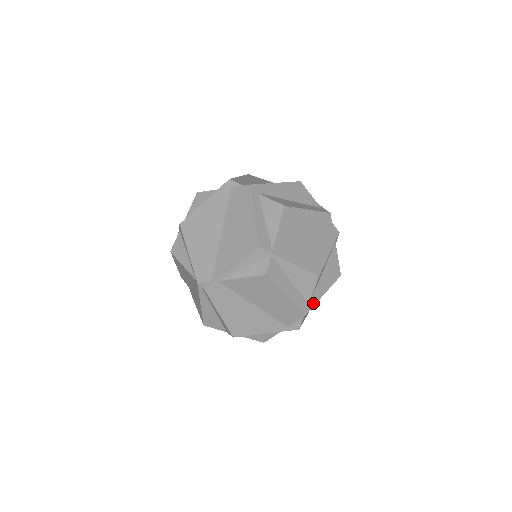
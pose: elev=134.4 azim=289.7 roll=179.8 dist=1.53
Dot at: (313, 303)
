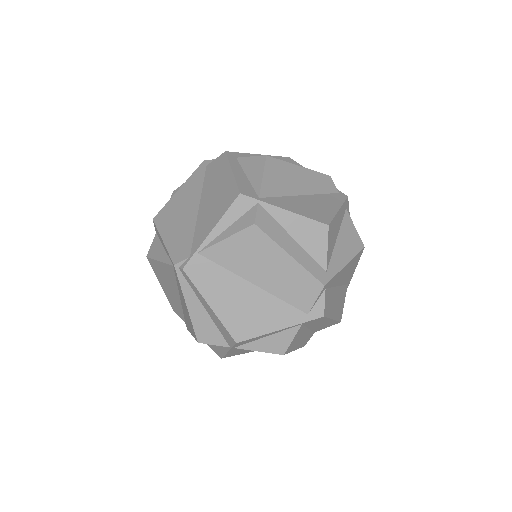
Dot at: (333, 272)
